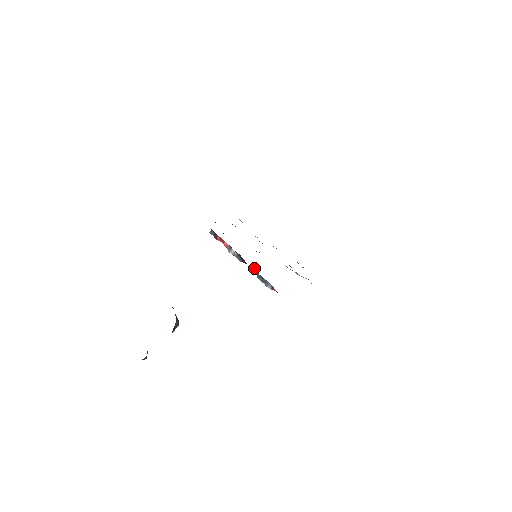
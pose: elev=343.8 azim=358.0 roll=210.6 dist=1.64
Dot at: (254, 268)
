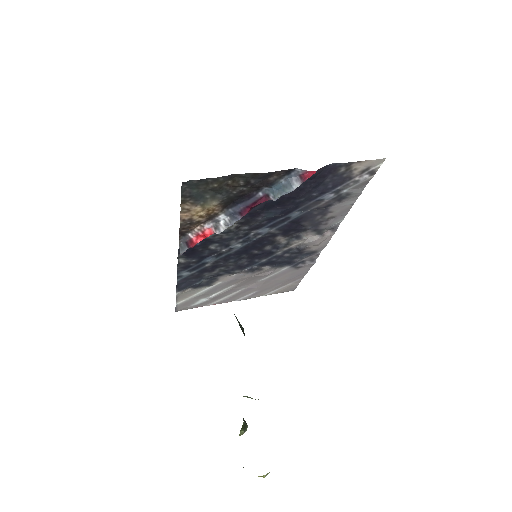
Dot at: (260, 189)
